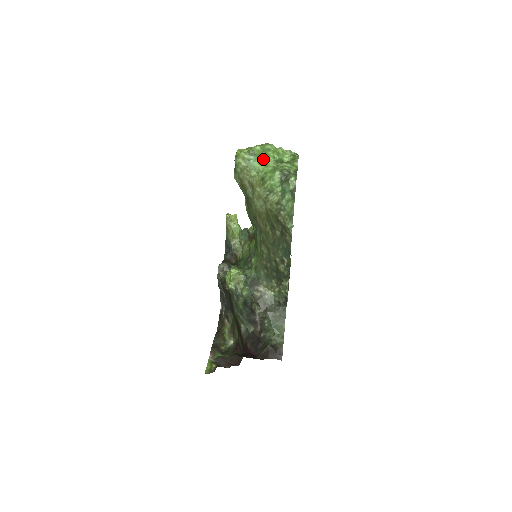
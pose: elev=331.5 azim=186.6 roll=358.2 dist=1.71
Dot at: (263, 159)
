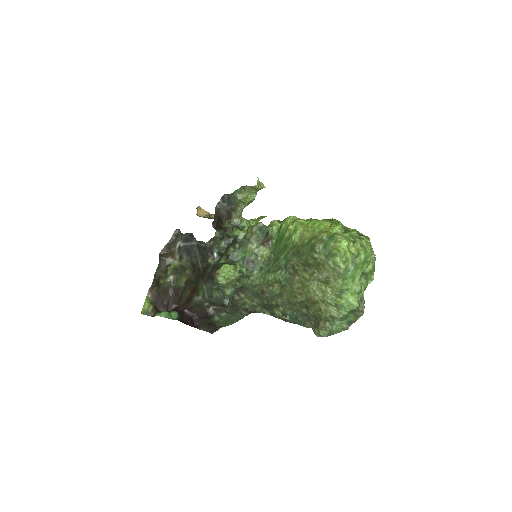
Dot at: (357, 272)
